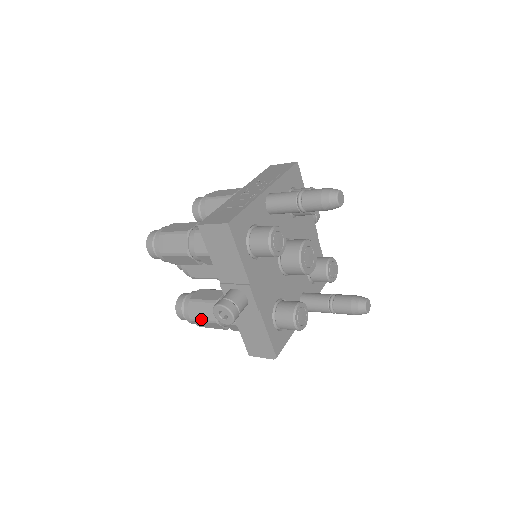
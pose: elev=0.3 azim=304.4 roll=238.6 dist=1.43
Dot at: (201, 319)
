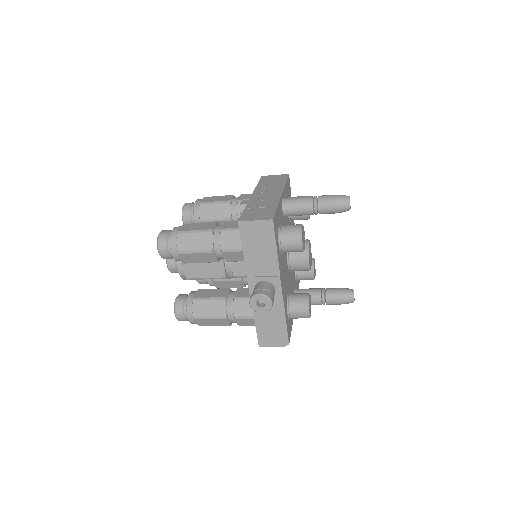
Dot at: (208, 316)
